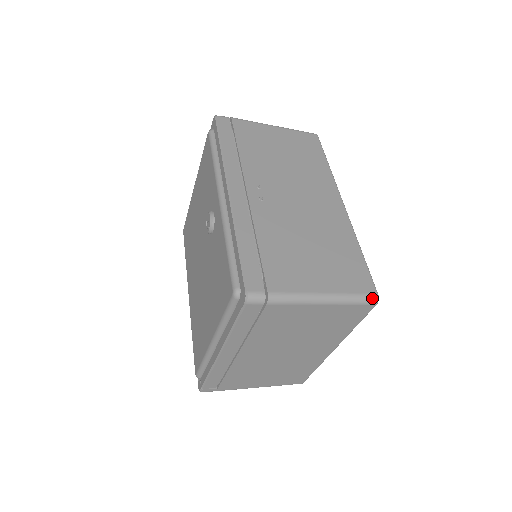
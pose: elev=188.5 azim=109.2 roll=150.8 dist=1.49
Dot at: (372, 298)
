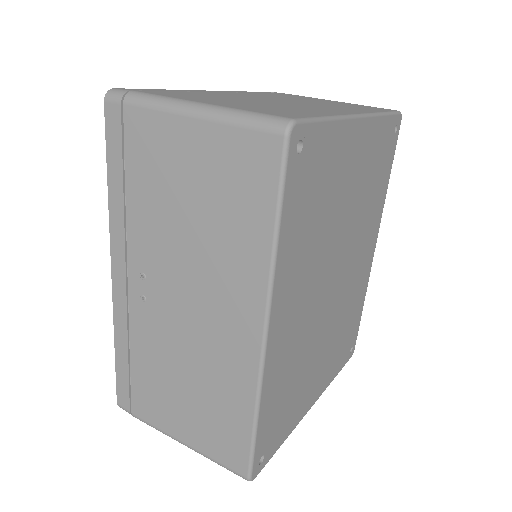
Dot at: (240, 476)
